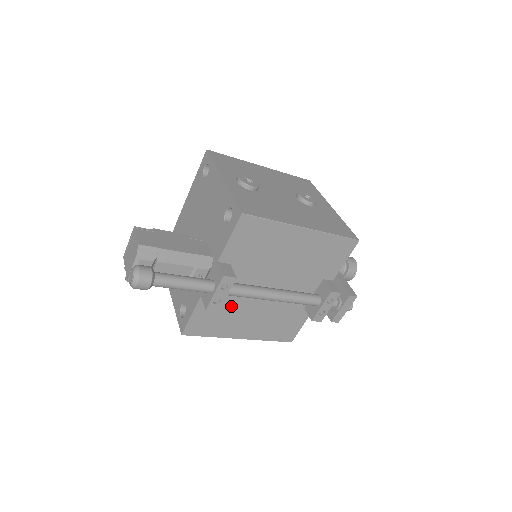
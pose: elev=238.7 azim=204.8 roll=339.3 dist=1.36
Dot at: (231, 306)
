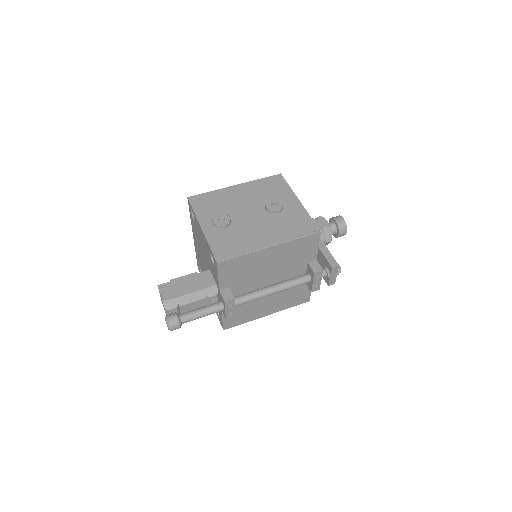
Dot at: (247, 304)
